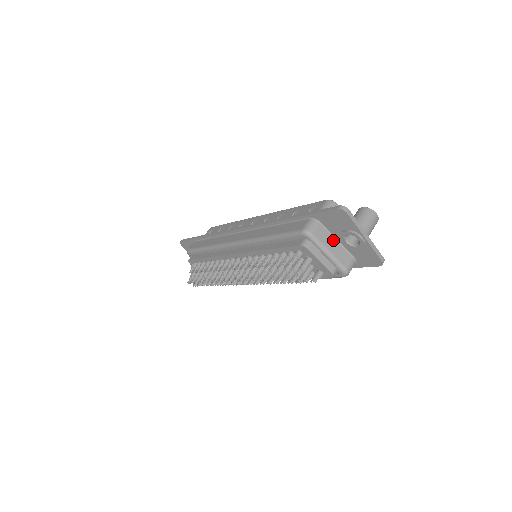
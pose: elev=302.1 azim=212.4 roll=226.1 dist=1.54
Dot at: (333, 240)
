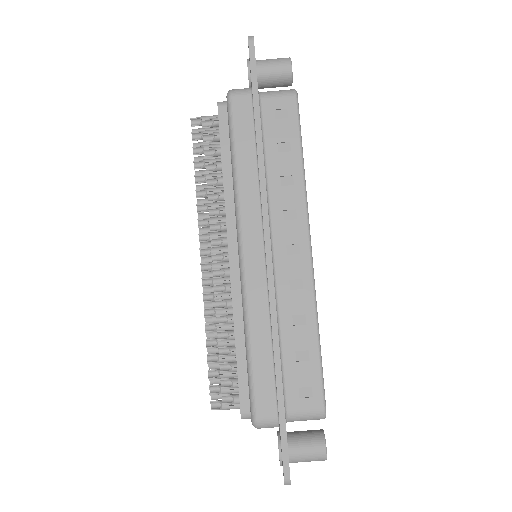
Dot at: occluded
